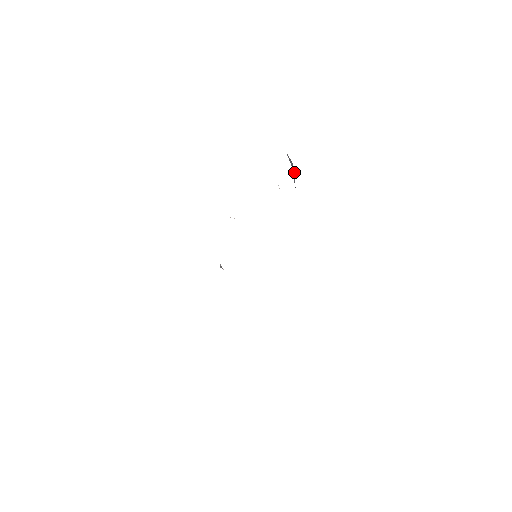
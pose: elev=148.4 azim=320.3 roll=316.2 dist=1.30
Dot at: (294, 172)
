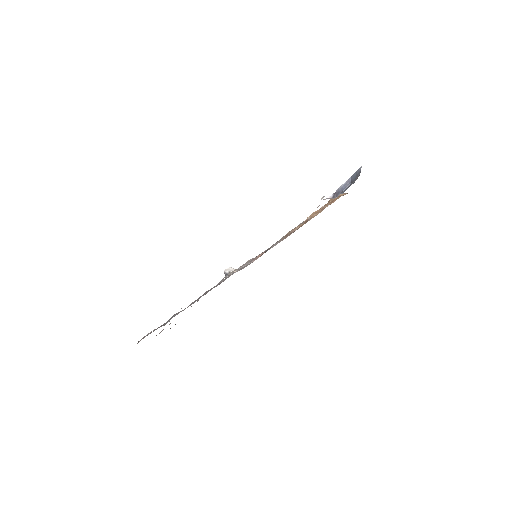
Dot at: (349, 181)
